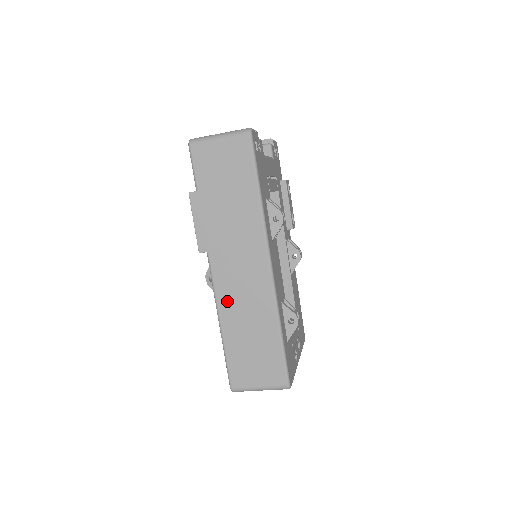
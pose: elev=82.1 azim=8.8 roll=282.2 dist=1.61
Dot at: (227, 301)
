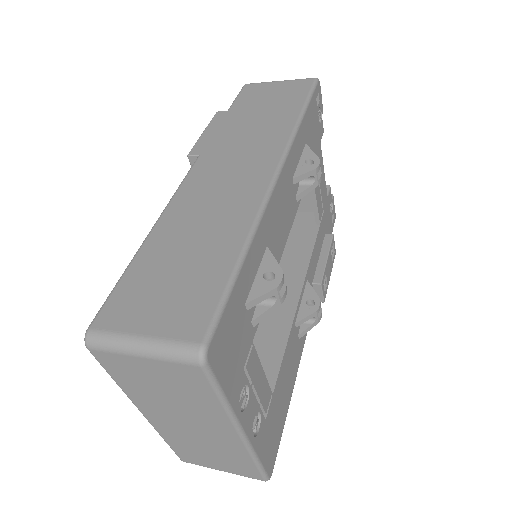
Dot at: (185, 203)
